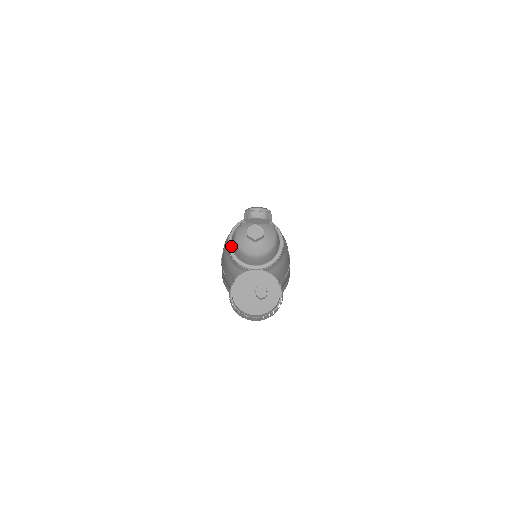
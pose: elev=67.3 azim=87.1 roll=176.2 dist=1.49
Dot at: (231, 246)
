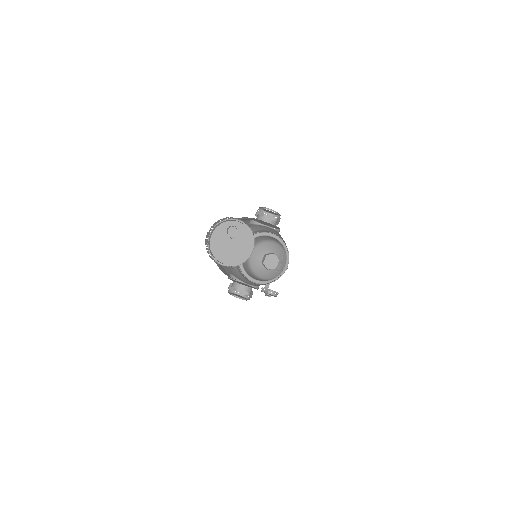
Dot at: occluded
